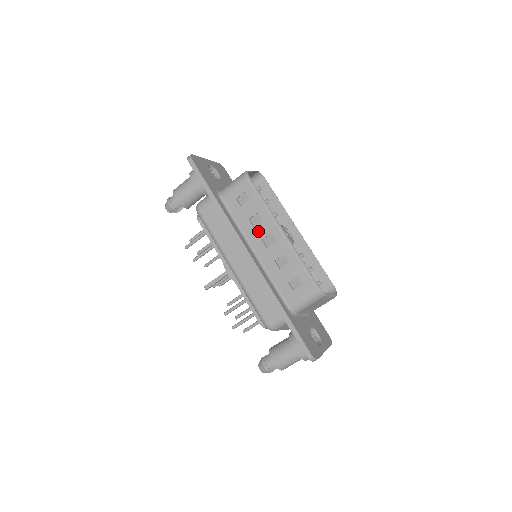
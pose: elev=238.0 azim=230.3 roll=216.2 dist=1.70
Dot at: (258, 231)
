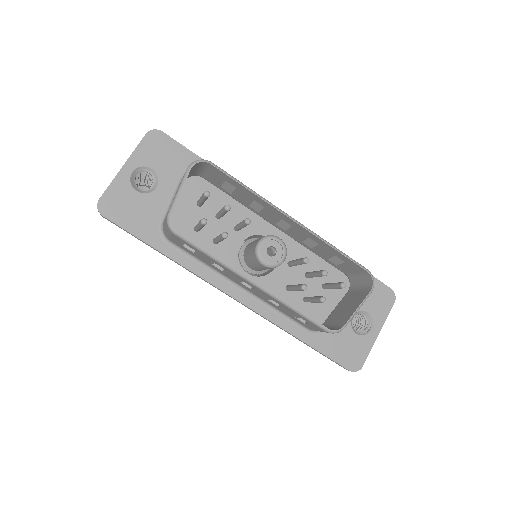
Dot at: (230, 276)
